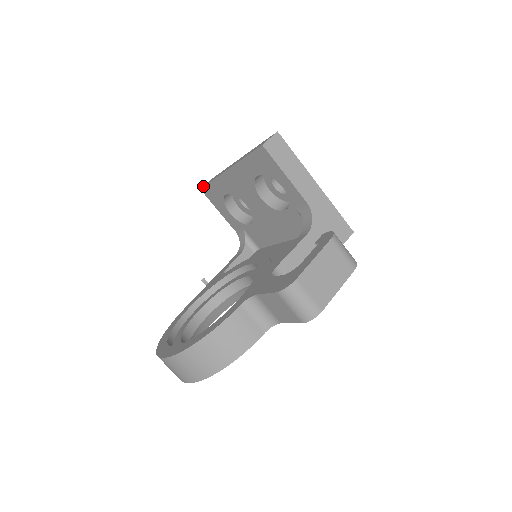
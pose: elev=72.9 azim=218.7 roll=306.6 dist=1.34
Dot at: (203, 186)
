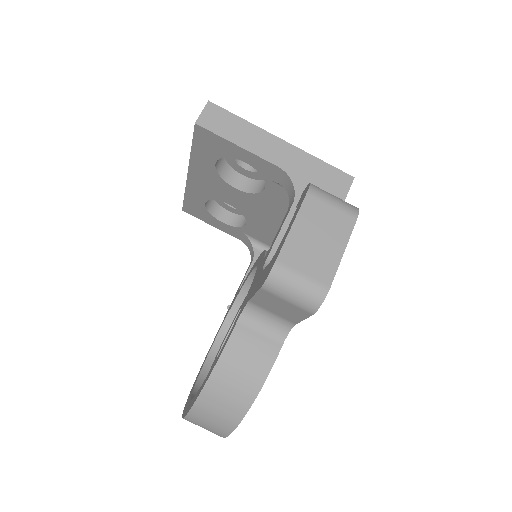
Dot at: occluded
